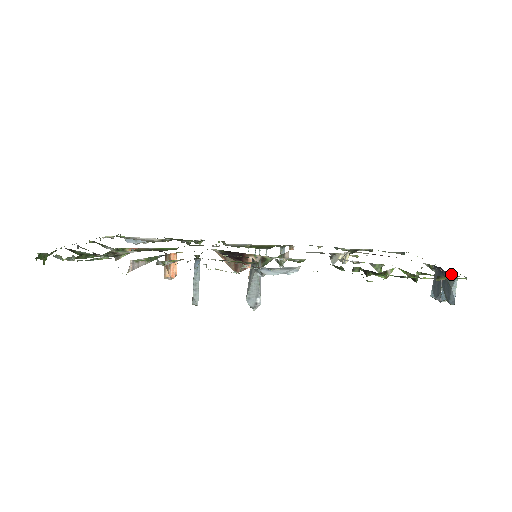
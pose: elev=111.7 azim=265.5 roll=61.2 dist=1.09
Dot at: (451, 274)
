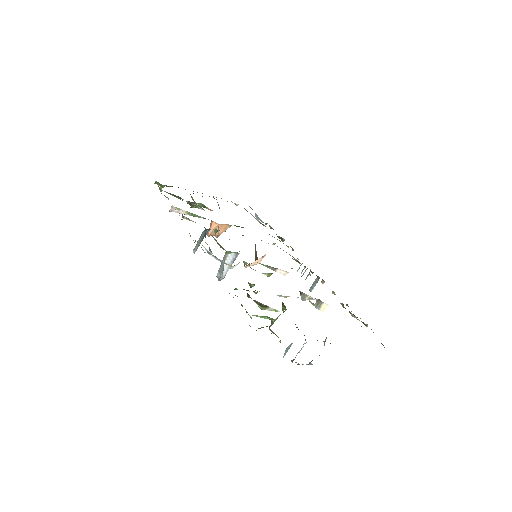
Dot at: occluded
